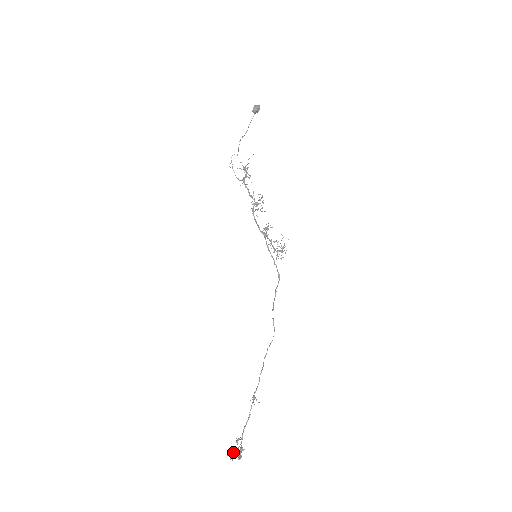
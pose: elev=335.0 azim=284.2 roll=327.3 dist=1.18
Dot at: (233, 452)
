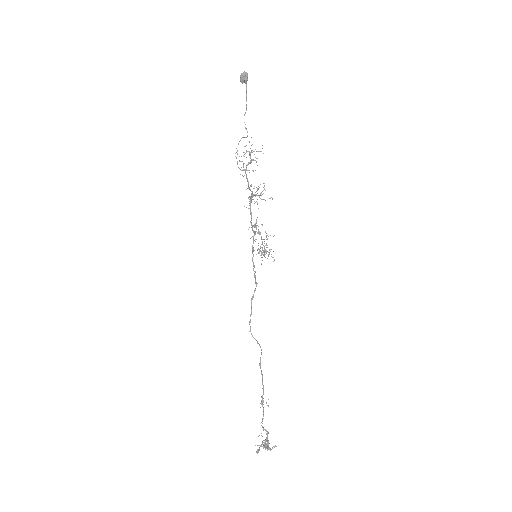
Dot at: (264, 443)
